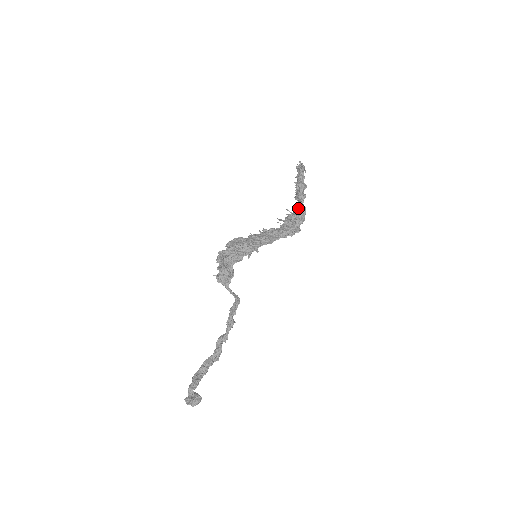
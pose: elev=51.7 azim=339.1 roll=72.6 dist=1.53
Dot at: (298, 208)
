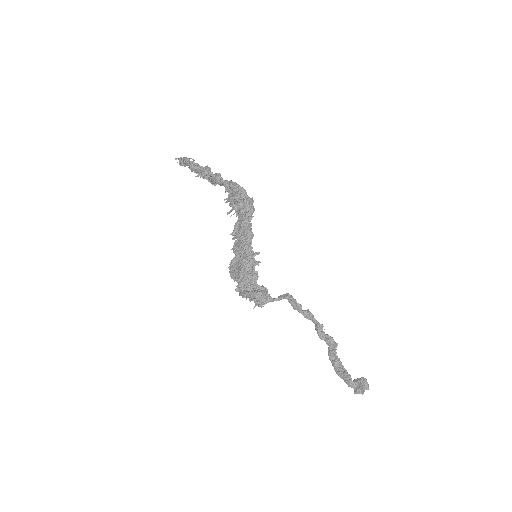
Dot at: occluded
